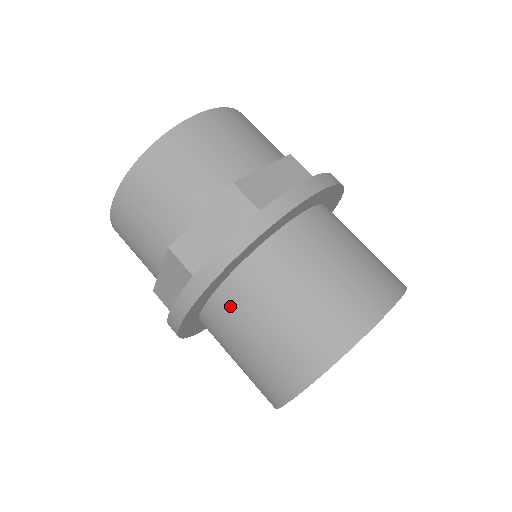
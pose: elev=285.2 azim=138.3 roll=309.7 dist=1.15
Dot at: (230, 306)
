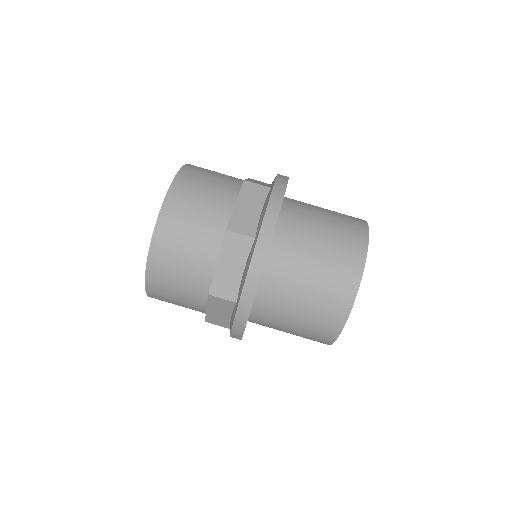
Dot at: occluded
